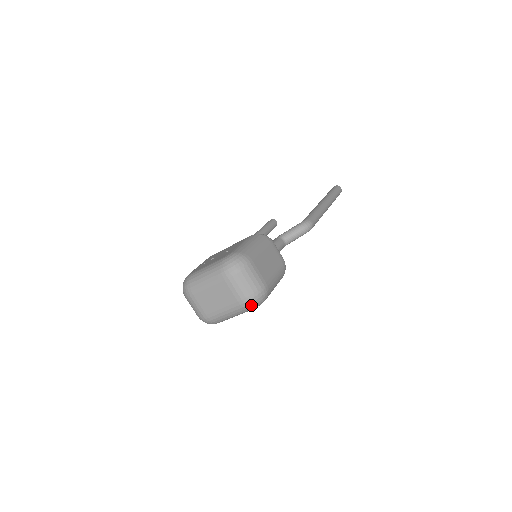
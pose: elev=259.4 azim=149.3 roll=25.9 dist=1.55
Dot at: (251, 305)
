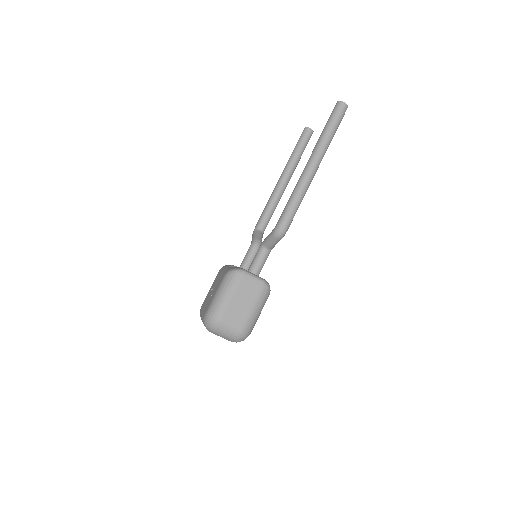
Dot at: occluded
